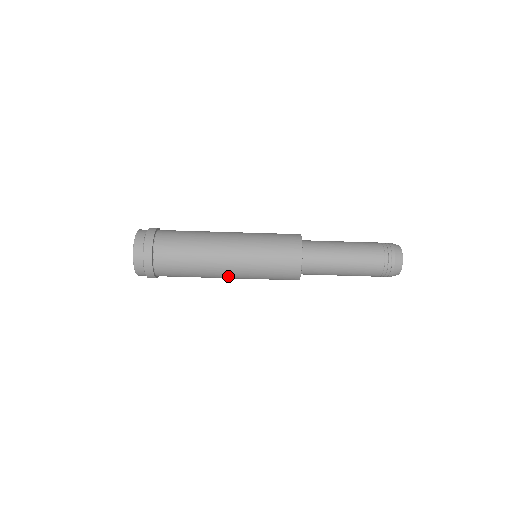
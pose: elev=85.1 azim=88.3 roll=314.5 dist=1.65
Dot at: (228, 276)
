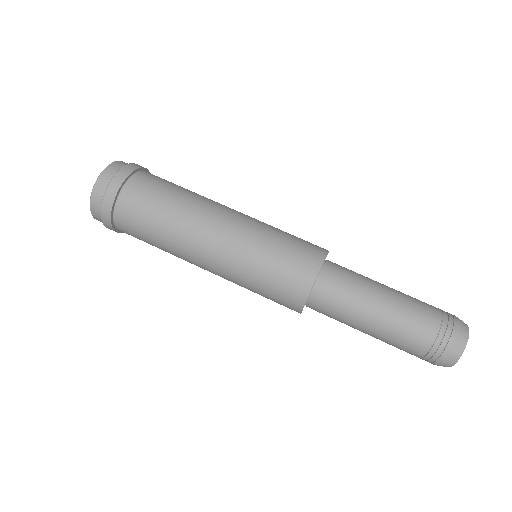
Dot at: (206, 260)
